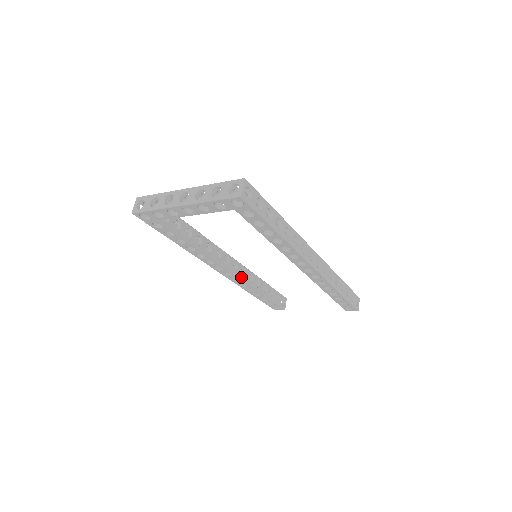
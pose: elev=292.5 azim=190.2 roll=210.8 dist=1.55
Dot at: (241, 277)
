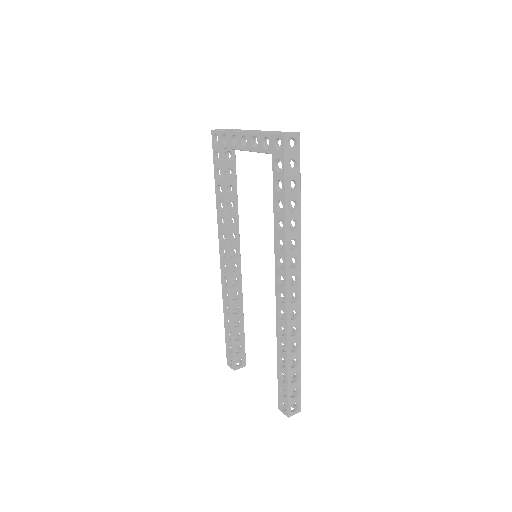
Dot at: (231, 282)
